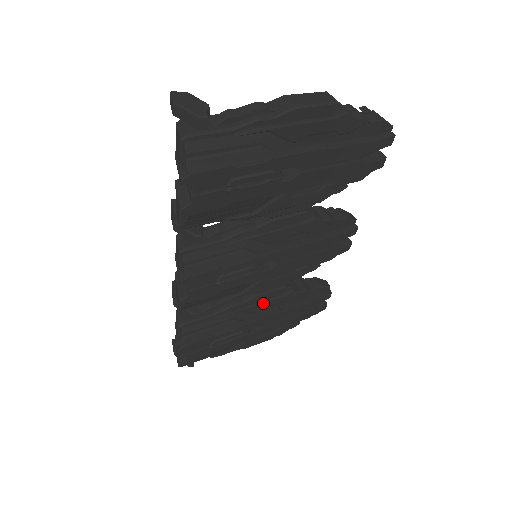
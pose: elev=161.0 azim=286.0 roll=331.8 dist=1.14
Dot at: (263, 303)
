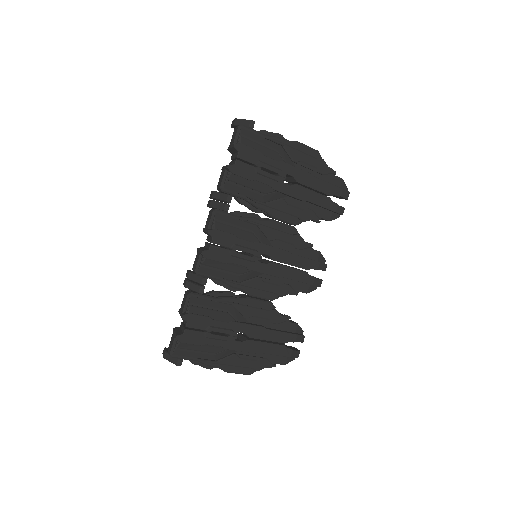
Dot at: (253, 308)
